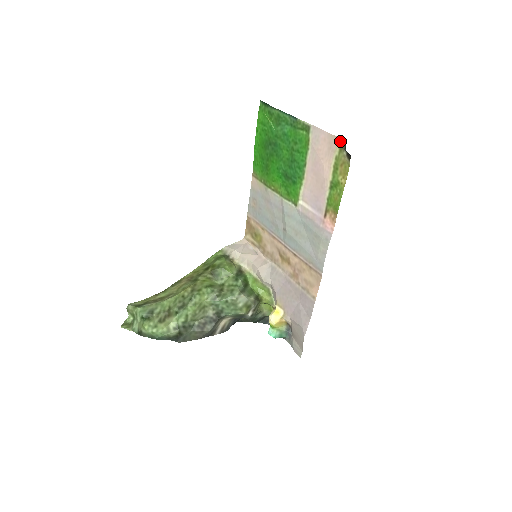
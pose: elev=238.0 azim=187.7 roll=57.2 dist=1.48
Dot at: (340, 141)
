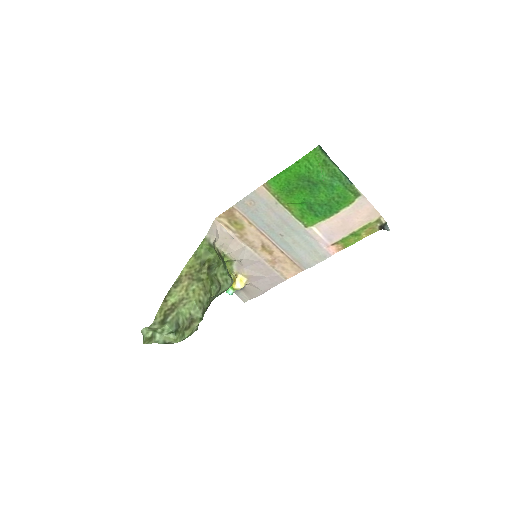
Dot at: (380, 217)
